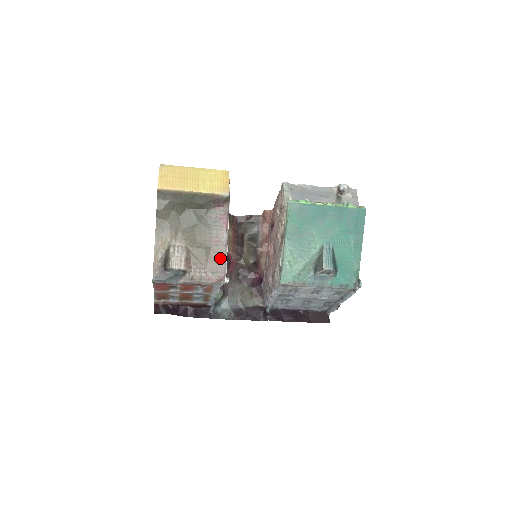
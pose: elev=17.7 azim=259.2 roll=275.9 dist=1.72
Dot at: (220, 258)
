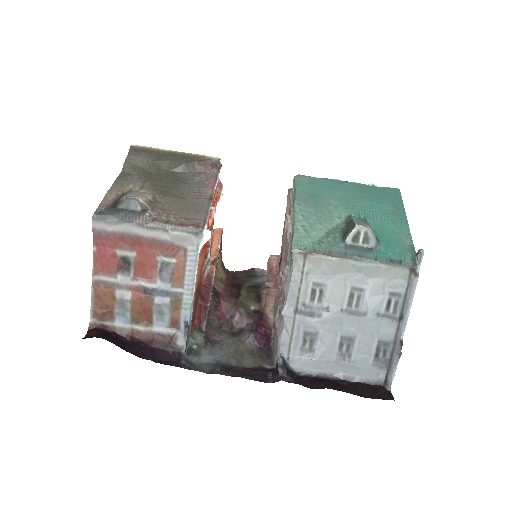
Dot at: (200, 208)
